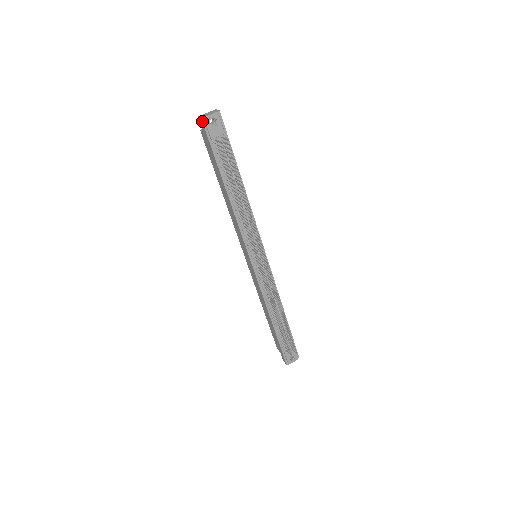
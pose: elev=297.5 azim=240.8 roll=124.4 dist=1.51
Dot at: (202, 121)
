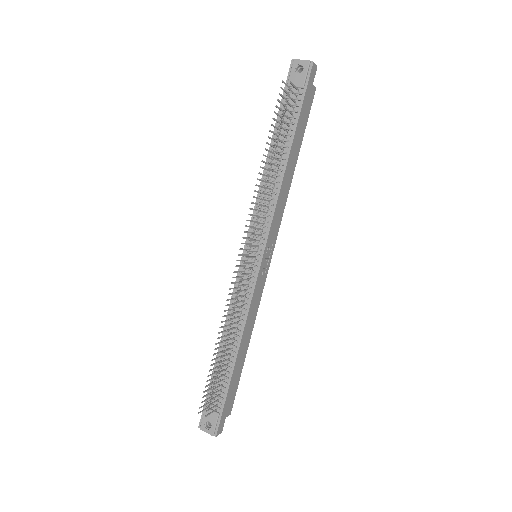
Dot at: (291, 63)
